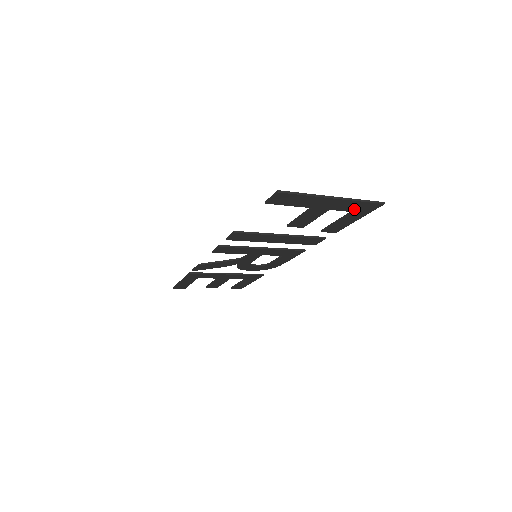
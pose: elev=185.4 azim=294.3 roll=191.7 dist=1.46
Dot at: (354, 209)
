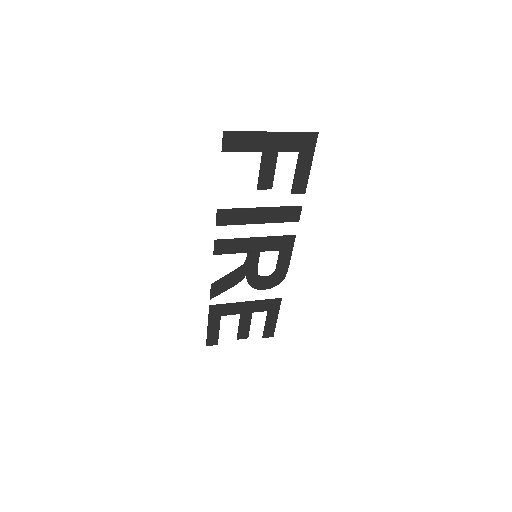
Dot at: (298, 147)
